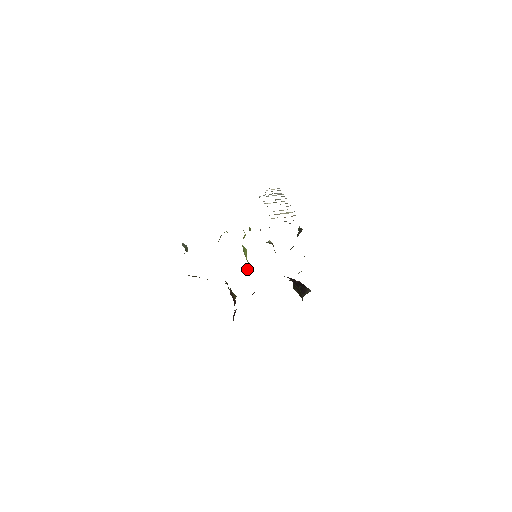
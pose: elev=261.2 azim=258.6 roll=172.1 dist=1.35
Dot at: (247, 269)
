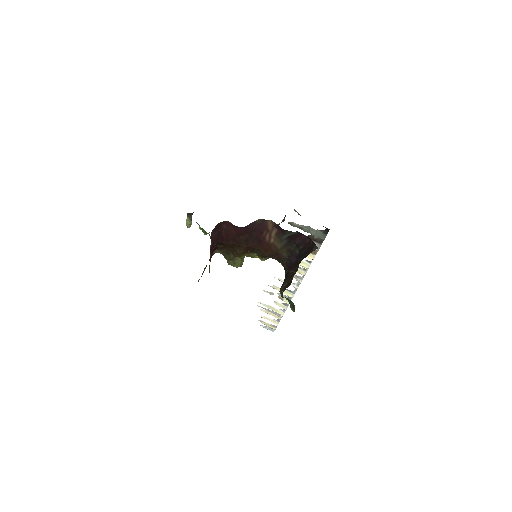
Dot at: occluded
